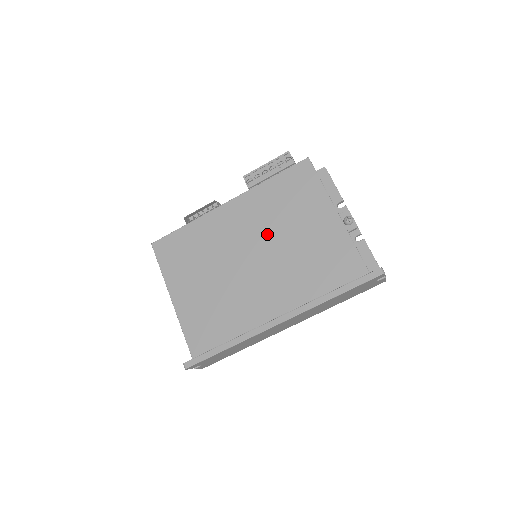
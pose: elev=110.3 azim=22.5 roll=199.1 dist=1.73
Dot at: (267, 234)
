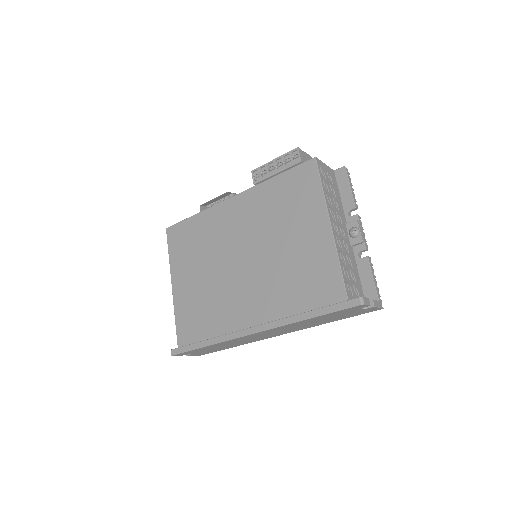
Dot at: (260, 237)
